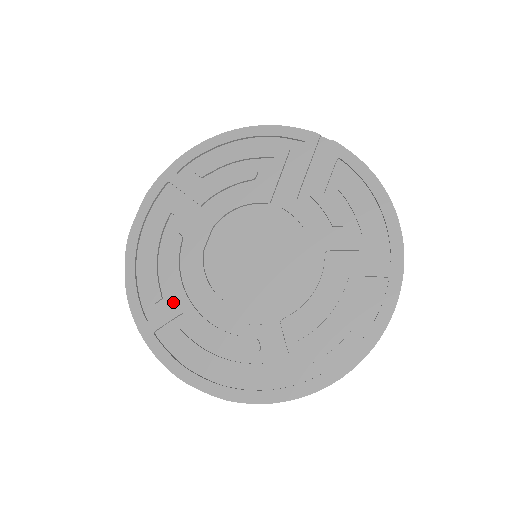
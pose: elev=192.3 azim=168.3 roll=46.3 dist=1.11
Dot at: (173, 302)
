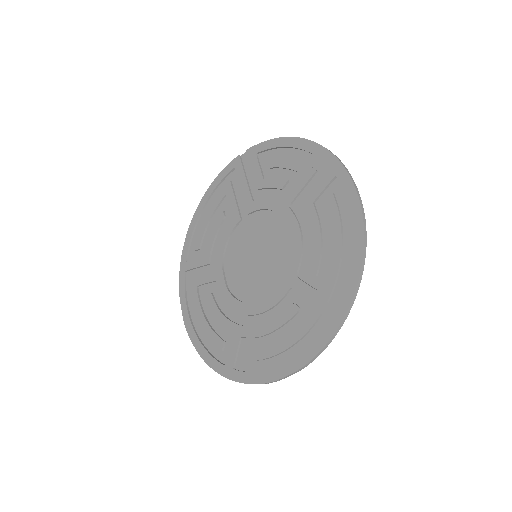
Dot at: (232, 337)
